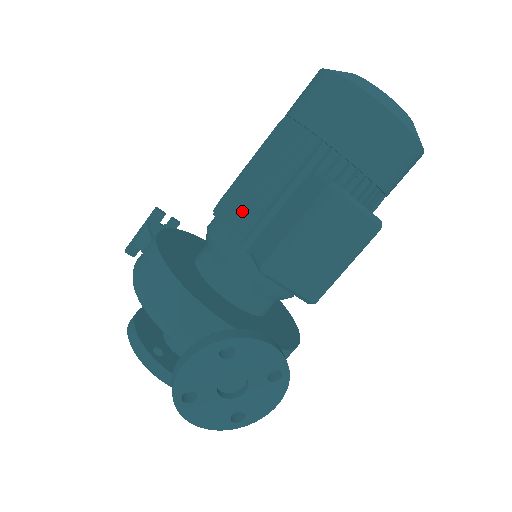
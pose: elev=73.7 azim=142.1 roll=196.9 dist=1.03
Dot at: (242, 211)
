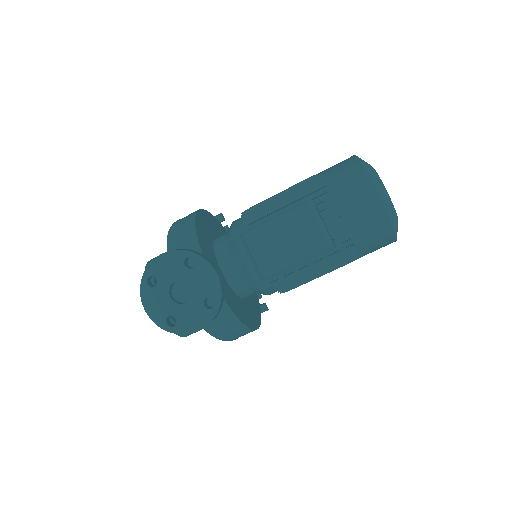
Dot at: (259, 211)
